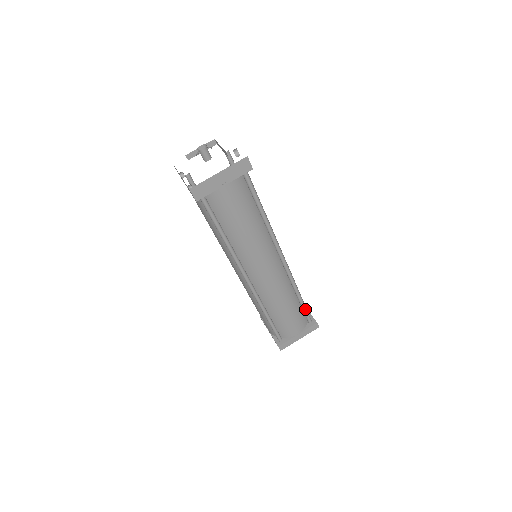
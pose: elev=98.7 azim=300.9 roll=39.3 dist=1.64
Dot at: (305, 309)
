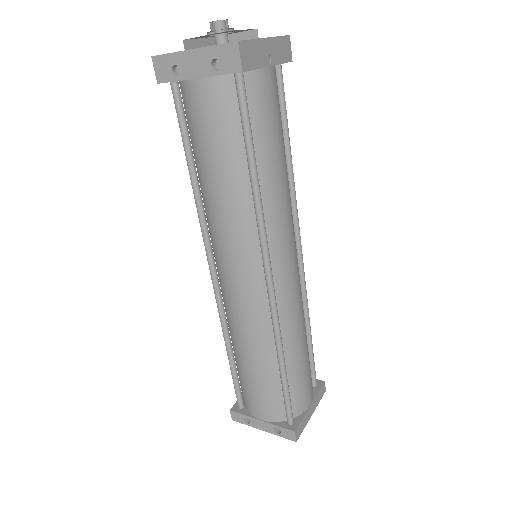
Dot at: (313, 355)
